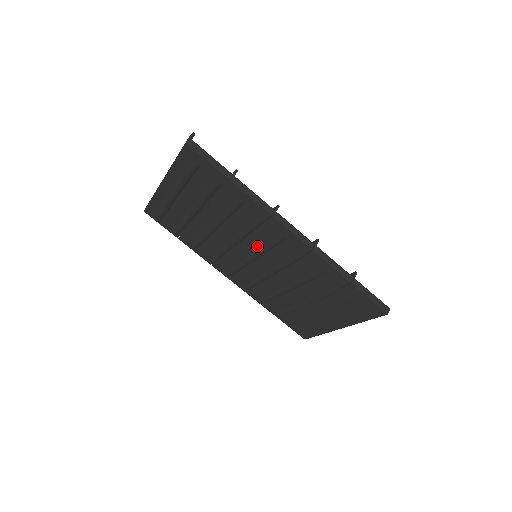
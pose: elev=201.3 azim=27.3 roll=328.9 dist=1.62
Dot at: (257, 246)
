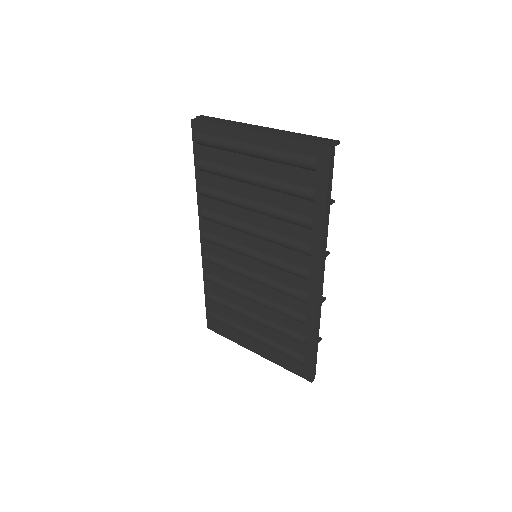
Dot at: (272, 256)
